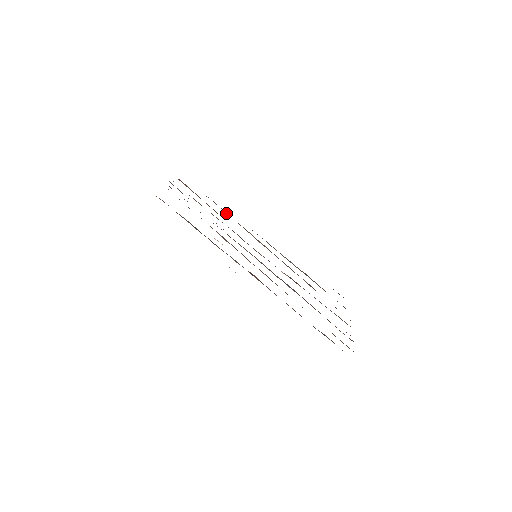
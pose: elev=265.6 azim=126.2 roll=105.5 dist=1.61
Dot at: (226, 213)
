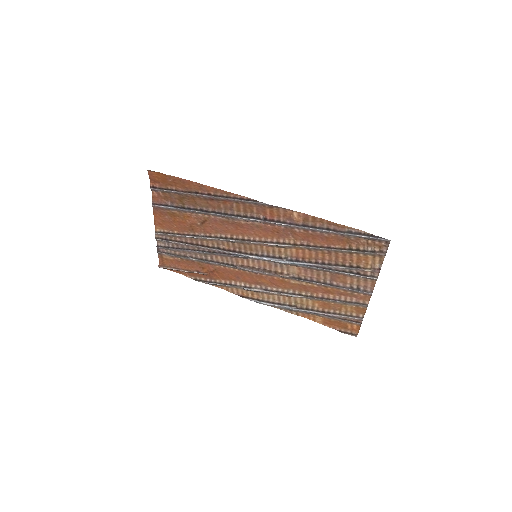
Dot at: (209, 282)
